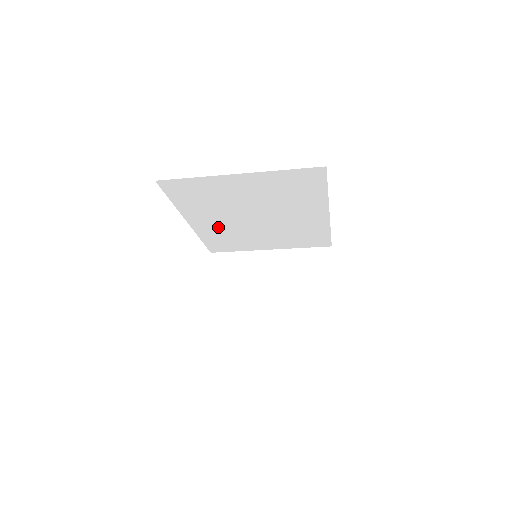
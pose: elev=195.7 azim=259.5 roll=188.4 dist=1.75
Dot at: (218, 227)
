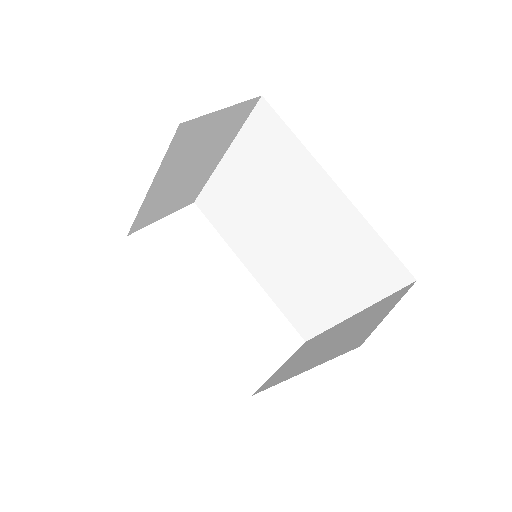
Dot at: (273, 271)
